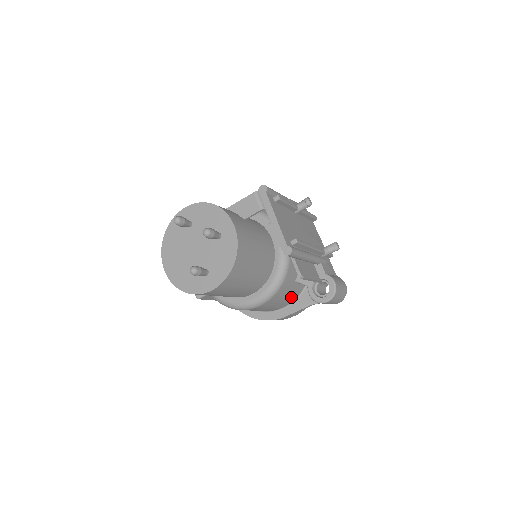
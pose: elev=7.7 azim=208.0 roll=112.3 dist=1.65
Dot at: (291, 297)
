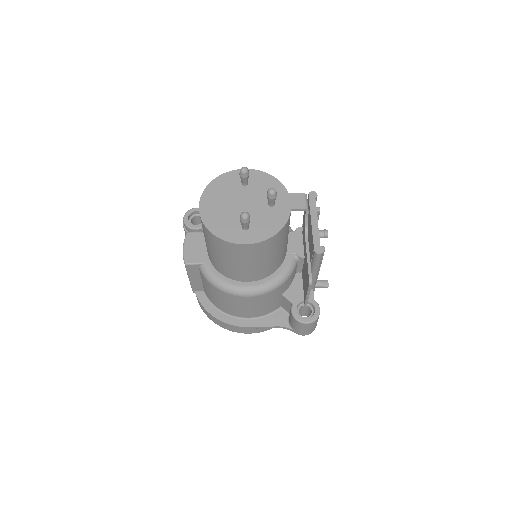
Dot at: (266, 309)
